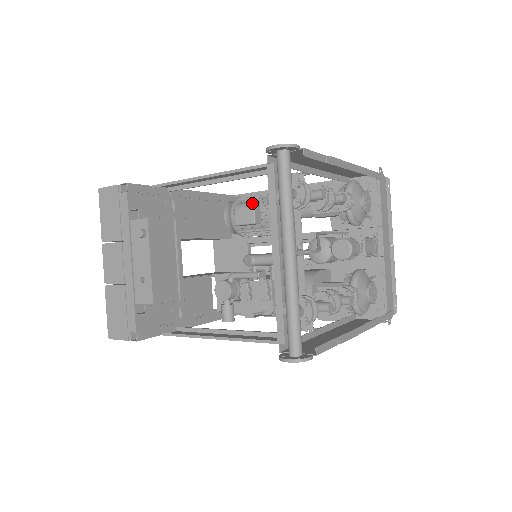
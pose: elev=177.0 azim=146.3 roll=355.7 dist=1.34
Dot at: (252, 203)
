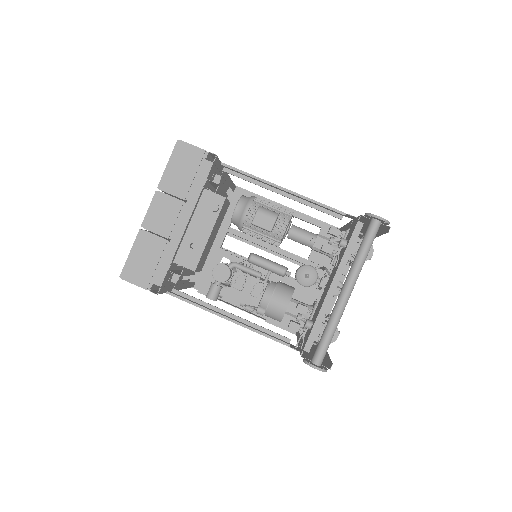
Dot at: (275, 214)
